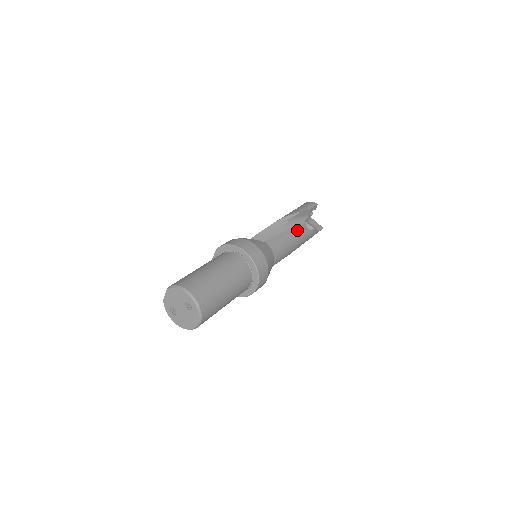
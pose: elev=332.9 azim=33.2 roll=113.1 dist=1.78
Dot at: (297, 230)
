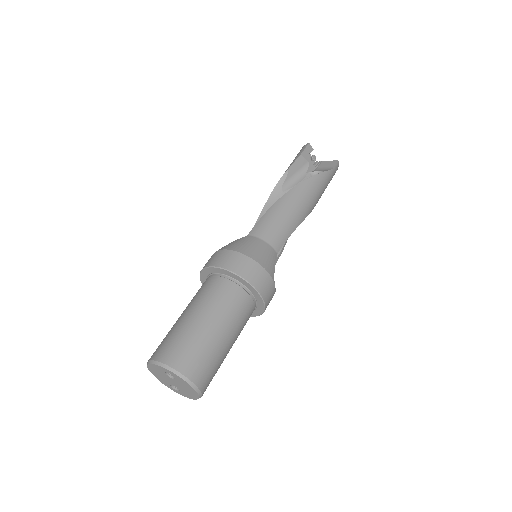
Dot at: occluded
